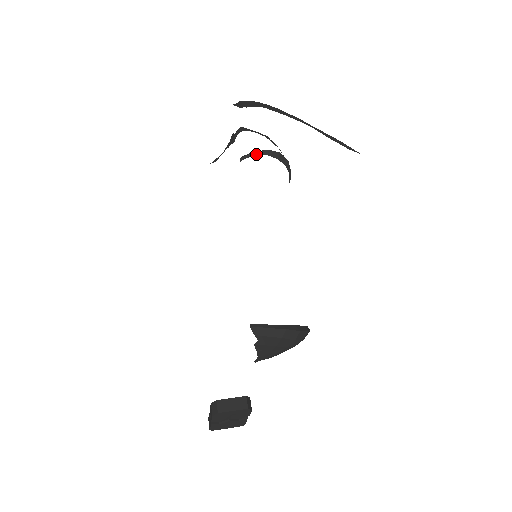
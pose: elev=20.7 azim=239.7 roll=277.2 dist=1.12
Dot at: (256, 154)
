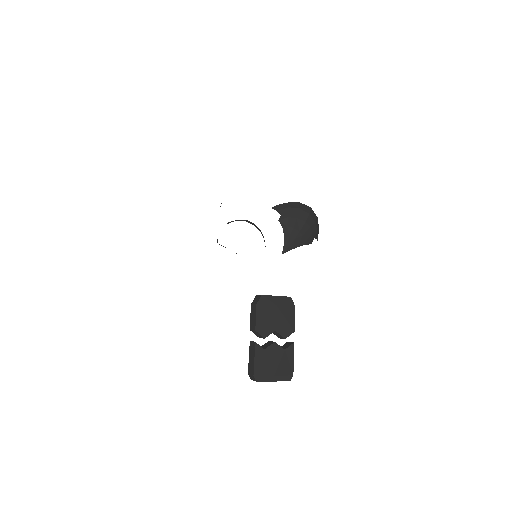
Dot at: (238, 220)
